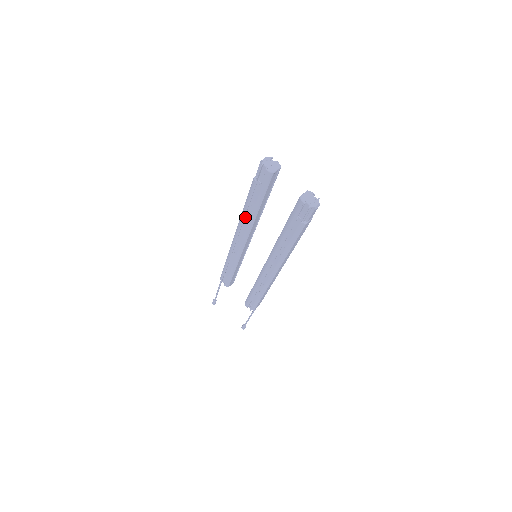
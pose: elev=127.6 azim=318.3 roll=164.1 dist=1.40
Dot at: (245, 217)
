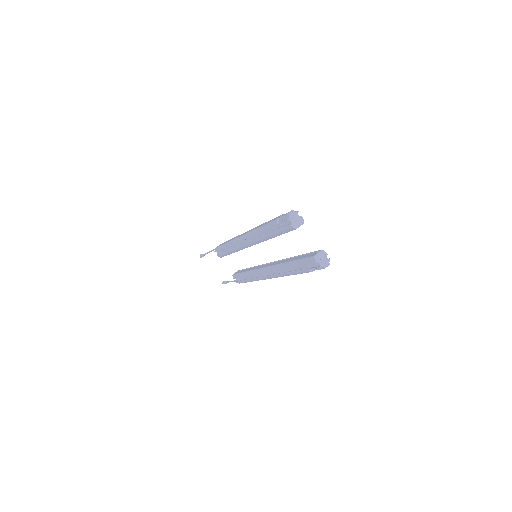
Dot at: (257, 234)
